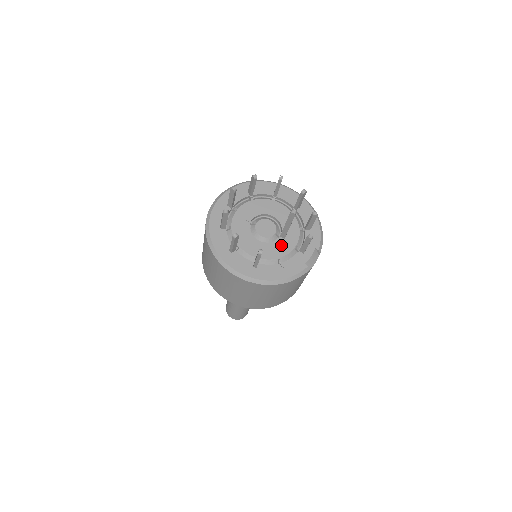
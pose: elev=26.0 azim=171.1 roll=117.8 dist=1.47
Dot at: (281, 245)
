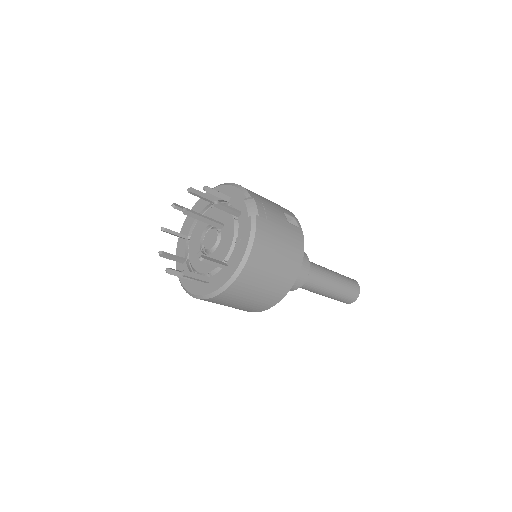
Dot at: (226, 232)
